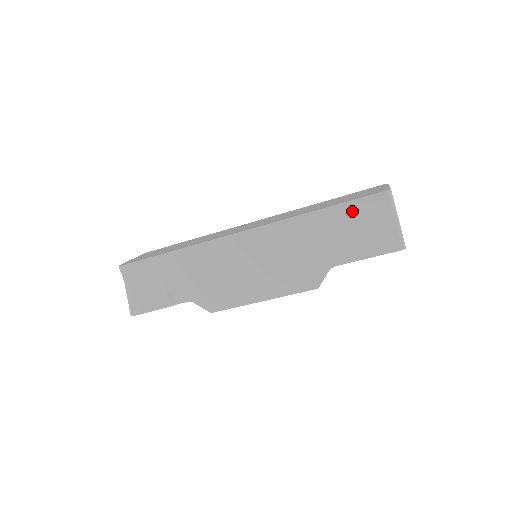
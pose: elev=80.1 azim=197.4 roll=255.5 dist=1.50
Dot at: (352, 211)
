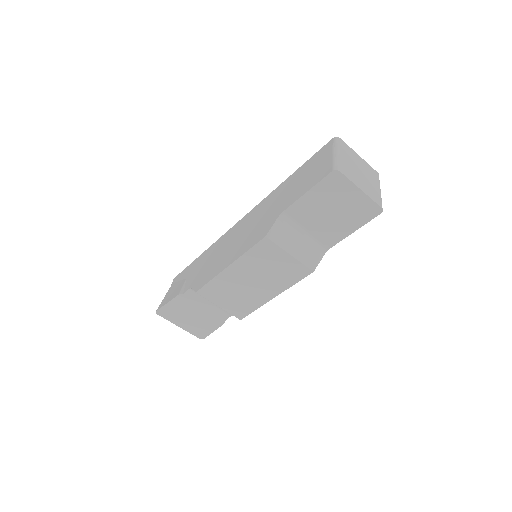
Dot at: (307, 165)
